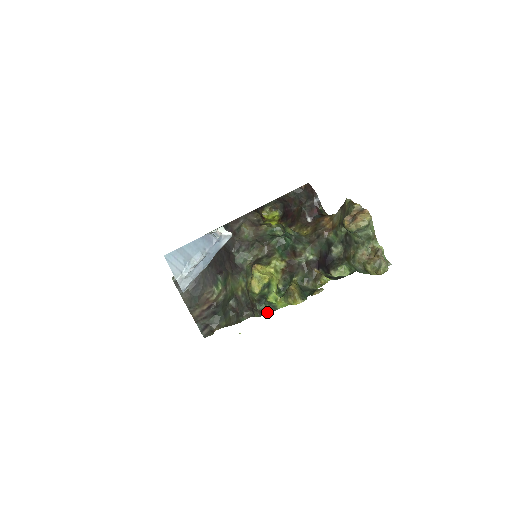
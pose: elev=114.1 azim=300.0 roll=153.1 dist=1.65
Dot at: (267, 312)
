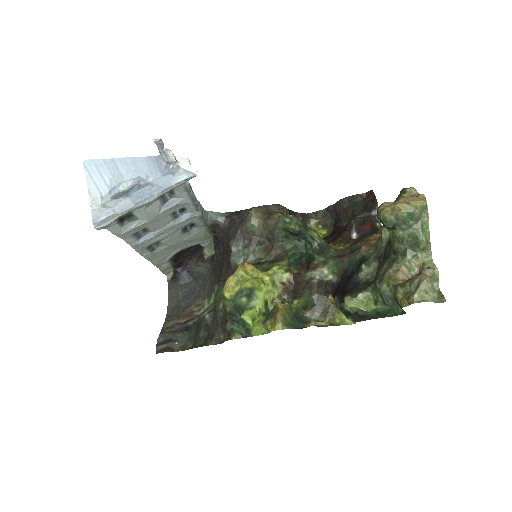
Dot at: (236, 336)
